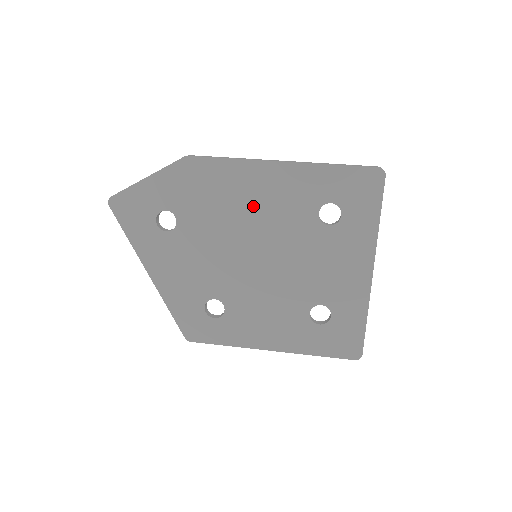
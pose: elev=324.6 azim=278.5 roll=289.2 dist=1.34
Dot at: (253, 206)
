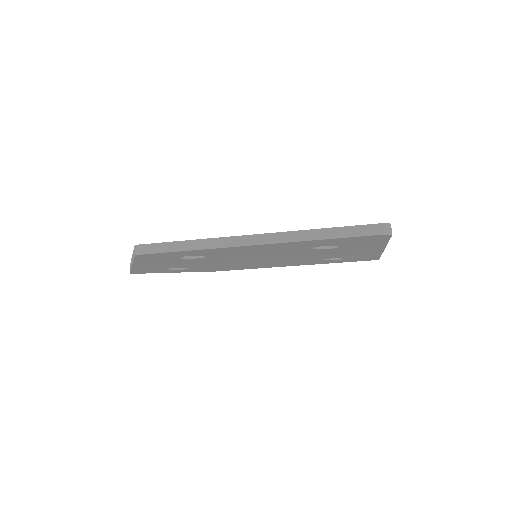
Dot at: occluded
